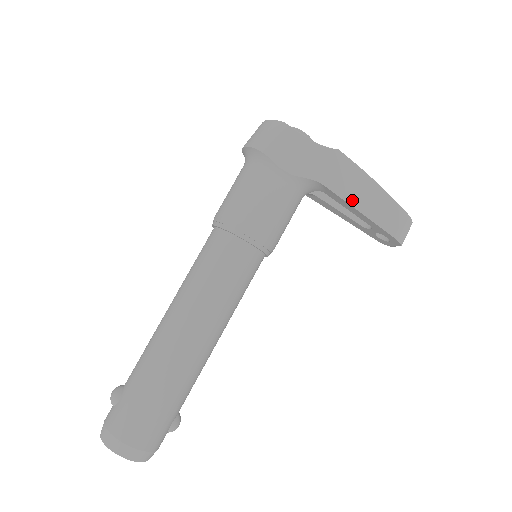
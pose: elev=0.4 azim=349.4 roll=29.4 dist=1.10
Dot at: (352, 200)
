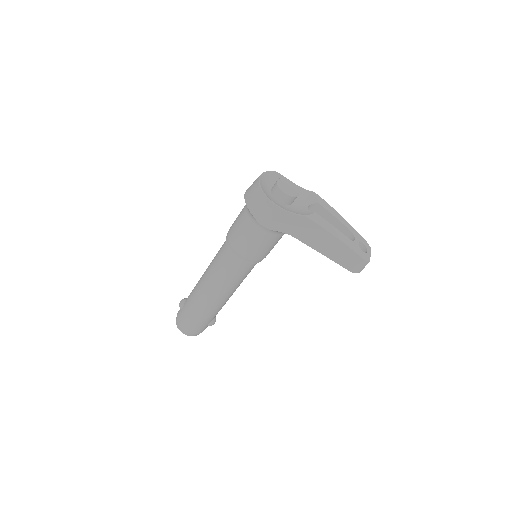
Dot at: (316, 247)
